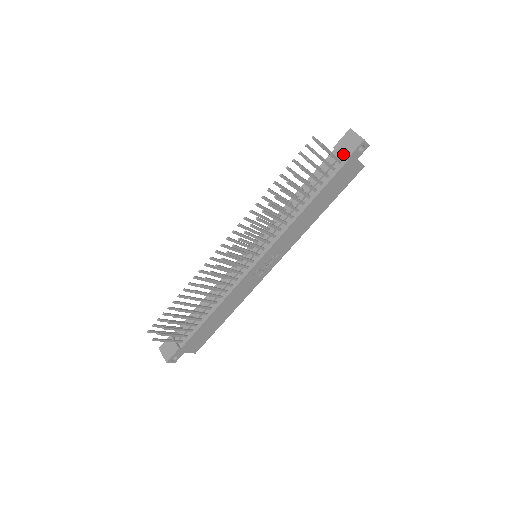
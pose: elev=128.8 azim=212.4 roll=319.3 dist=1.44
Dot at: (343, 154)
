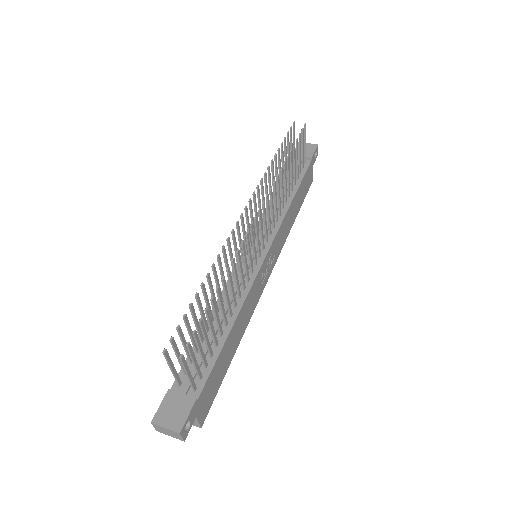
Dot at: occluded
